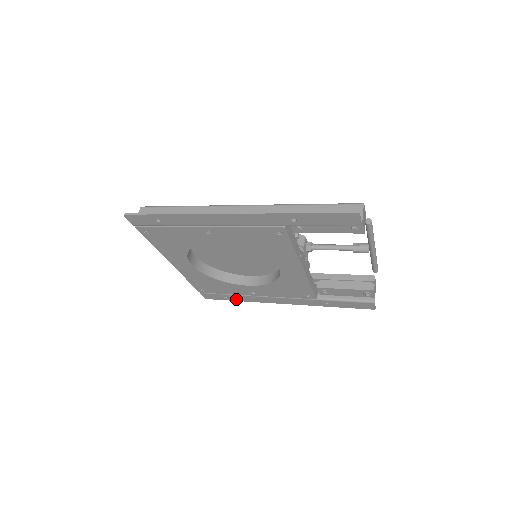
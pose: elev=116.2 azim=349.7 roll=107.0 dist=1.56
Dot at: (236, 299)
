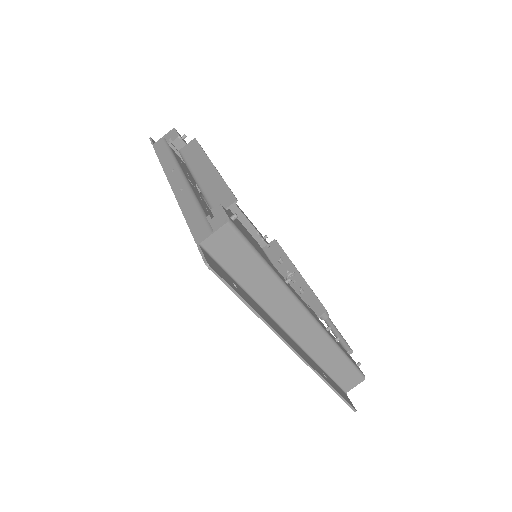
Dot at: occluded
